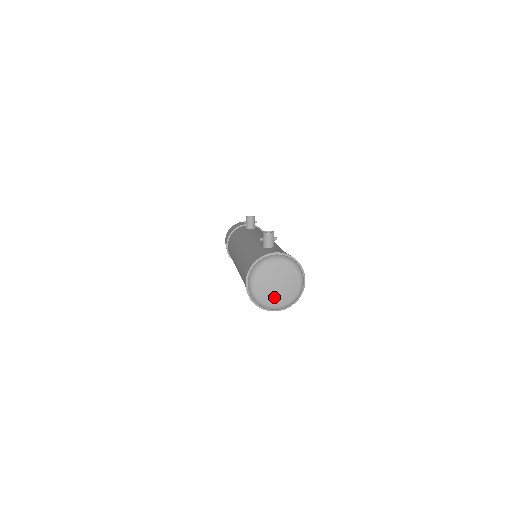
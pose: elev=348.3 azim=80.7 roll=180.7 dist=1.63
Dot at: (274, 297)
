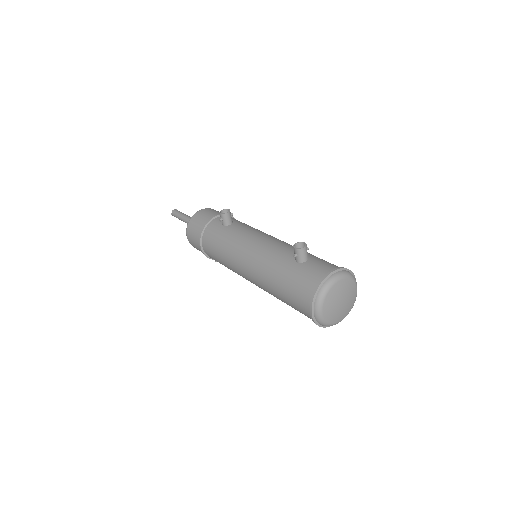
Dot at: (340, 314)
